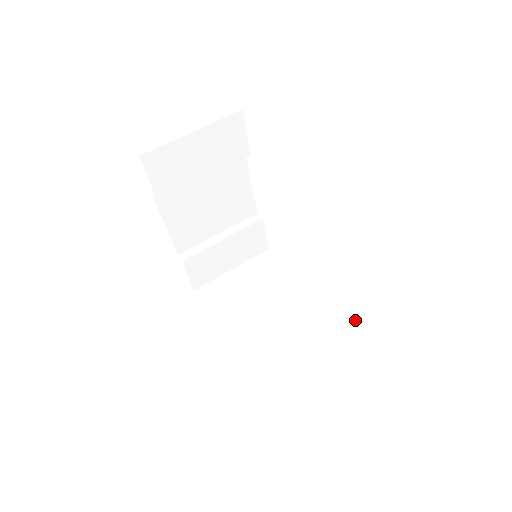
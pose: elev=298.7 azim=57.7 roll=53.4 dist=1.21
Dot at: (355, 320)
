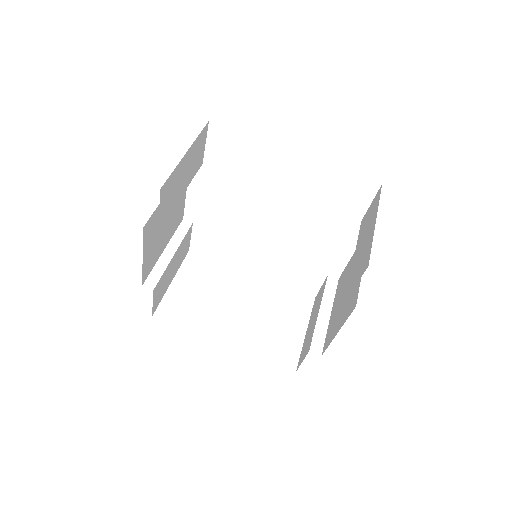
Dot at: (329, 279)
